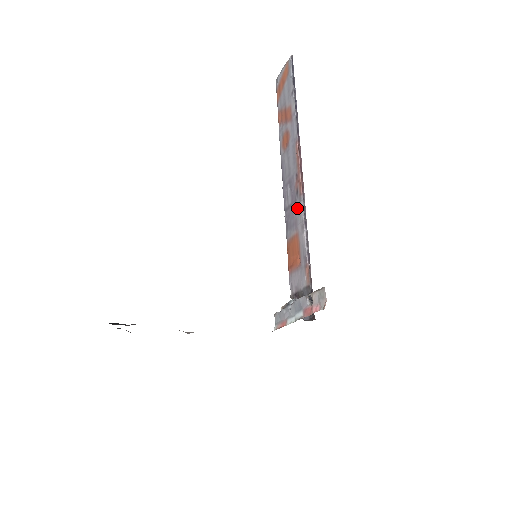
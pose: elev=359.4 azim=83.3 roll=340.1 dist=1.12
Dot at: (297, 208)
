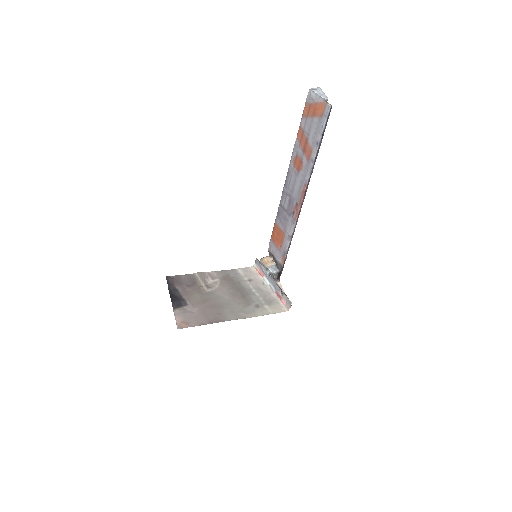
Dot at: (289, 222)
